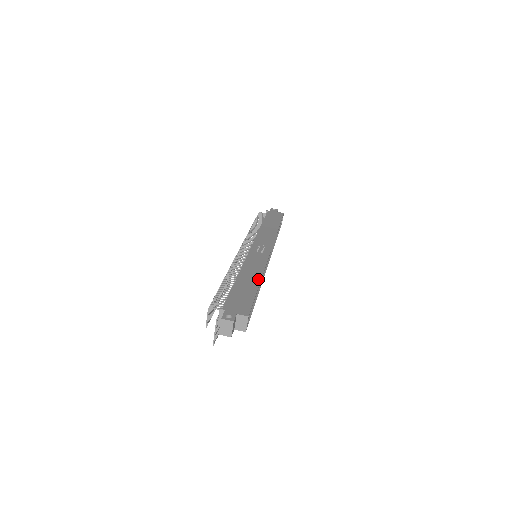
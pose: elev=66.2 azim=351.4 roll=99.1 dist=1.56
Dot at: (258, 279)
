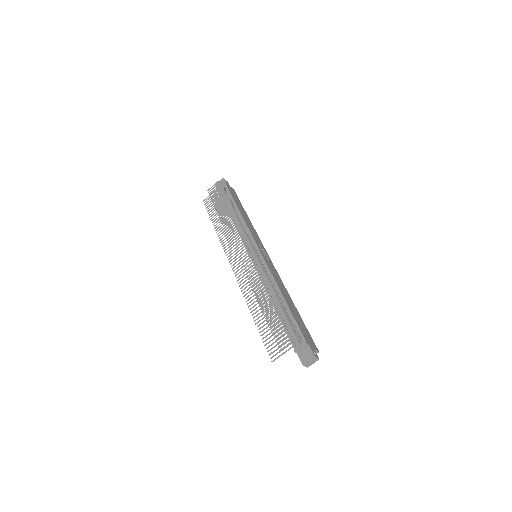
Dot at: (292, 301)
